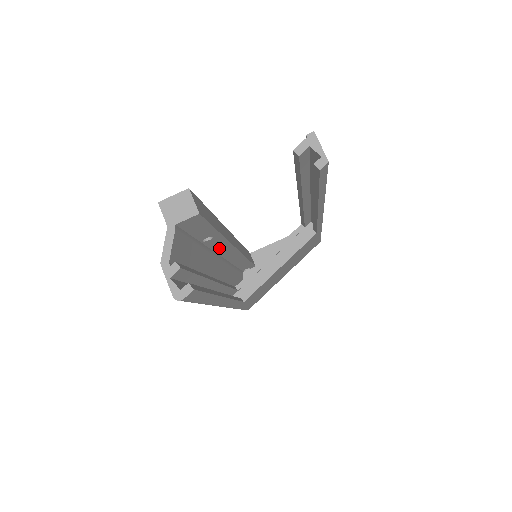
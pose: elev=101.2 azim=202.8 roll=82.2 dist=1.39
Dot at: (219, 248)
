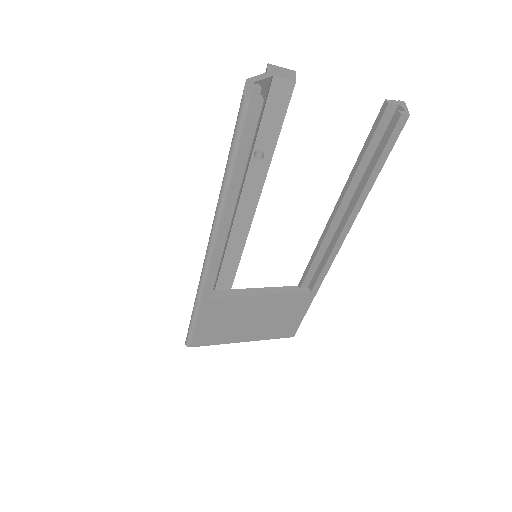
Dot at: (246, 198)
